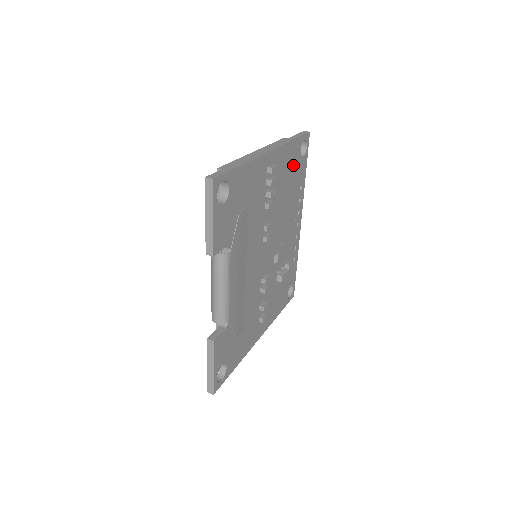
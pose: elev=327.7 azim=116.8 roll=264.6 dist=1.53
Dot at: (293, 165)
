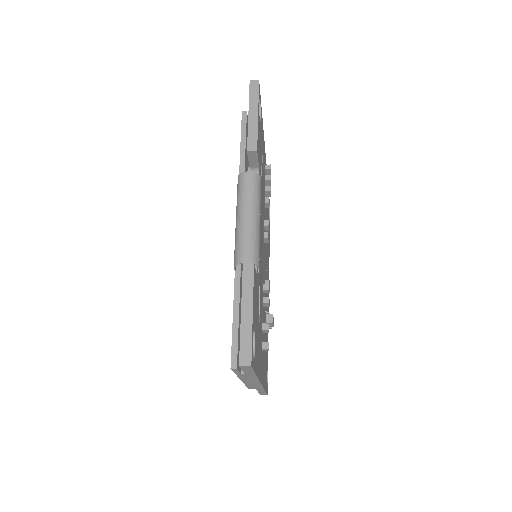
Dot at: (268, 211)
